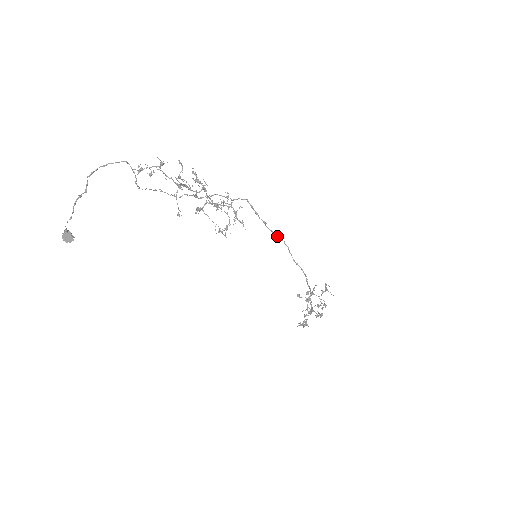
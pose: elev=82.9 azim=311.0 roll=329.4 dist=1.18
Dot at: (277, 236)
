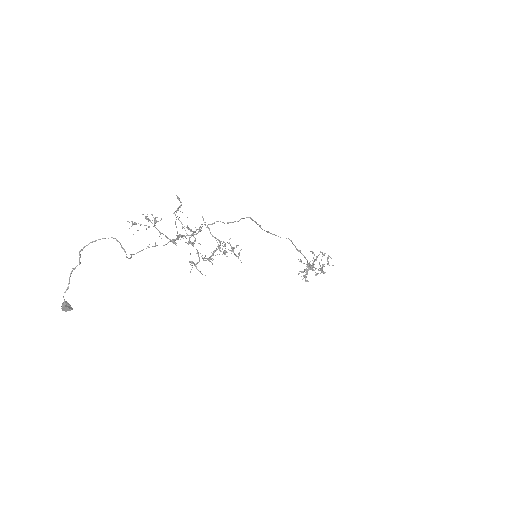
Dot at: (280, 237)
